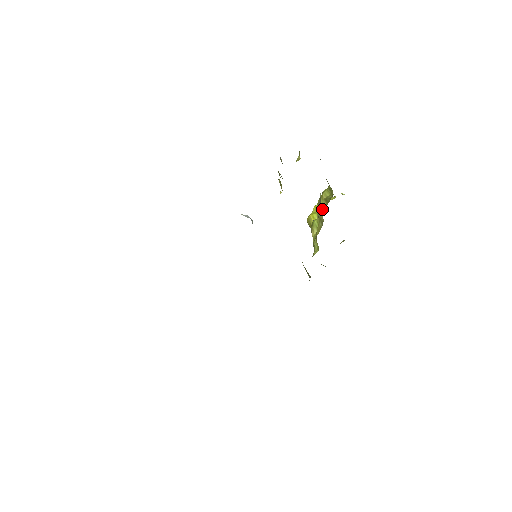
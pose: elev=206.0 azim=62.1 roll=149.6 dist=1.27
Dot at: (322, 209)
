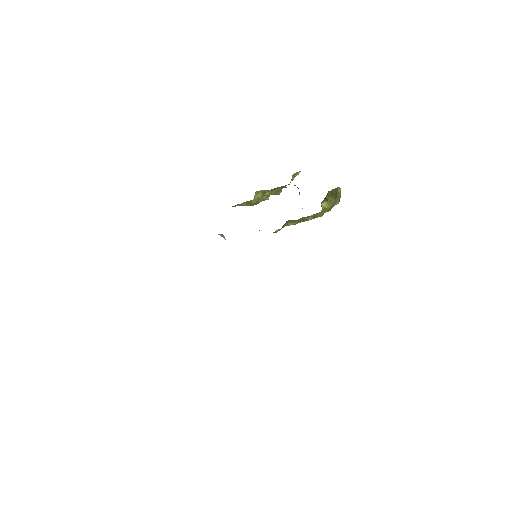
Dot at: occluded
